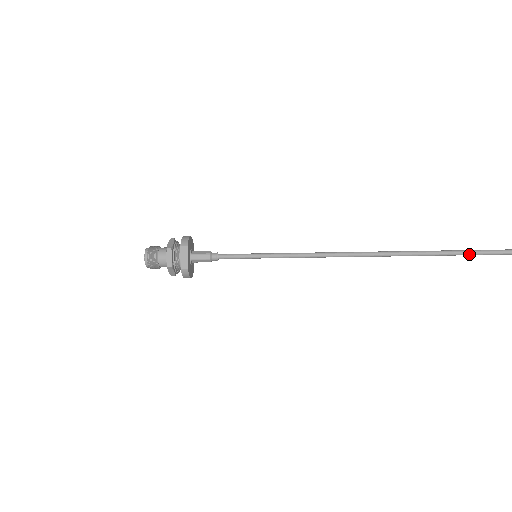
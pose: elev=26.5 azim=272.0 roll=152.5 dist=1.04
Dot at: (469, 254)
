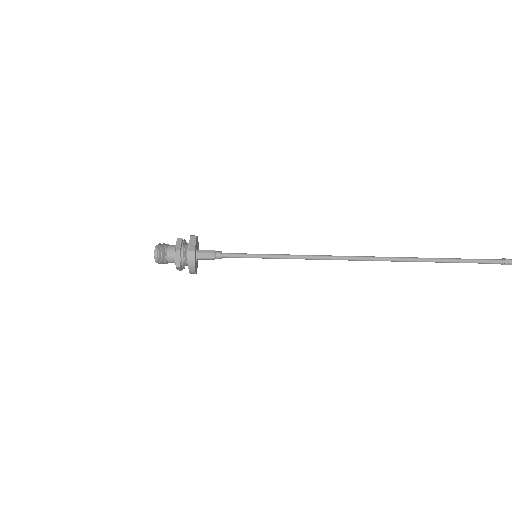
Dot at: (444, 260)
